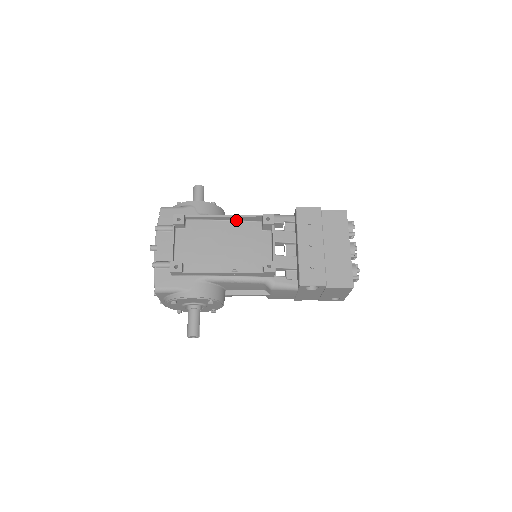
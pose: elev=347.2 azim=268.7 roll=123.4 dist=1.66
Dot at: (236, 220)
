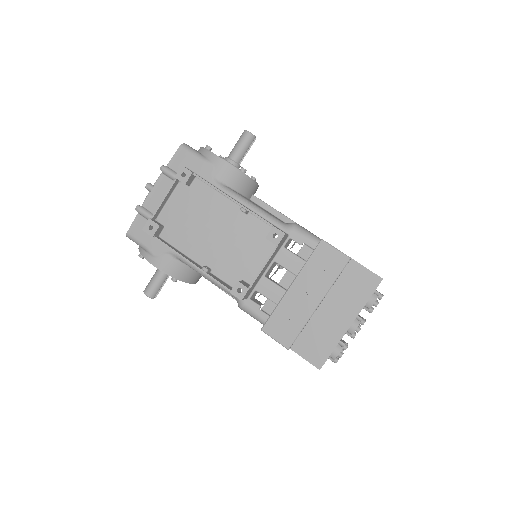
Dot at: (244, 212)
